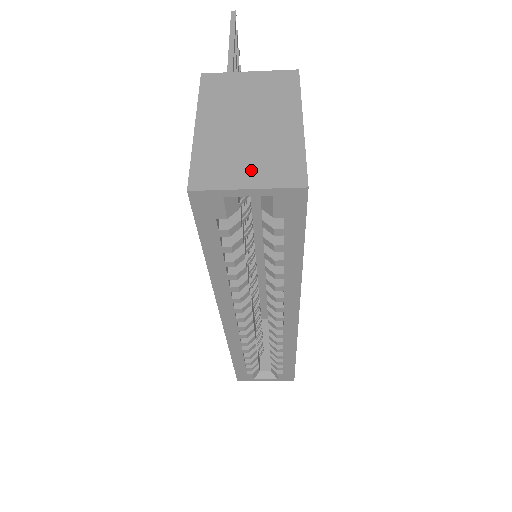
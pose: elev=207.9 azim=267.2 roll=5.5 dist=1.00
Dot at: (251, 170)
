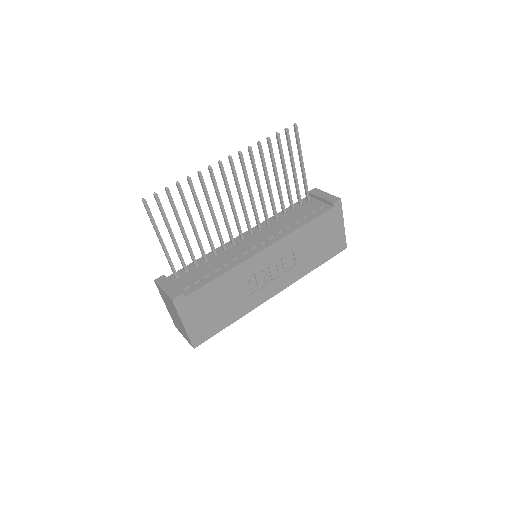
Dot at: (182, 333)
